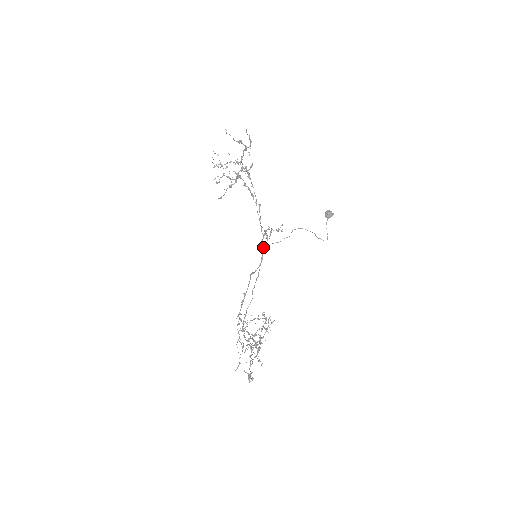
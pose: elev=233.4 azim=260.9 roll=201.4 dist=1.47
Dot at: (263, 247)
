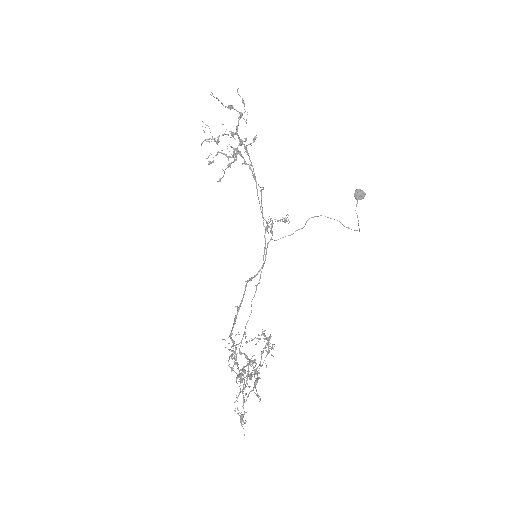
Dot at: (265, 244)
